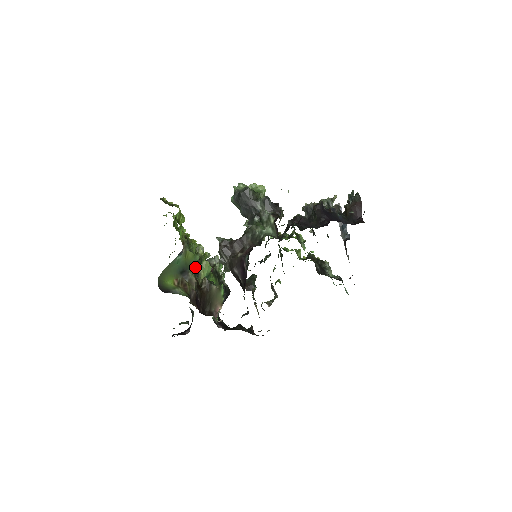
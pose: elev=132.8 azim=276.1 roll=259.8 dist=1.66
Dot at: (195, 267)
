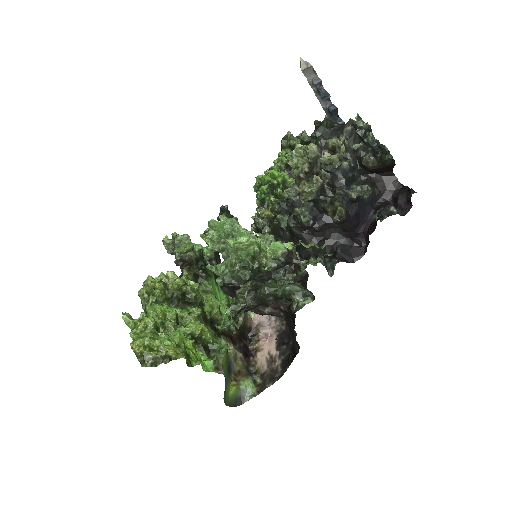
Dot at: (210, 325)
